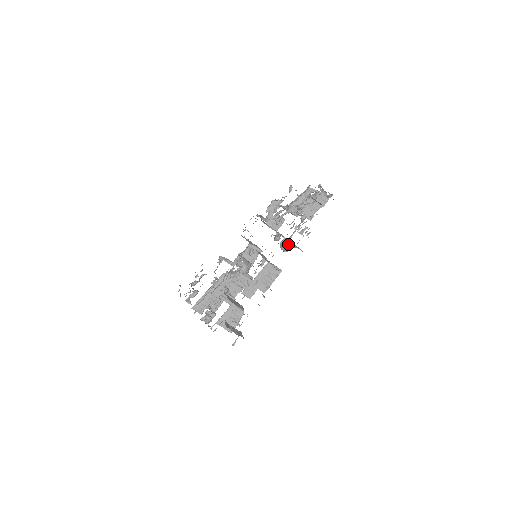
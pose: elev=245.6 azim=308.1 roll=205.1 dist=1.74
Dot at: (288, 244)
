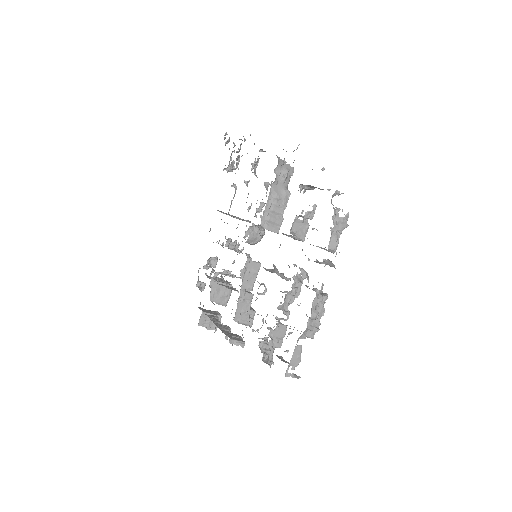
Dot at: (253, 330)
